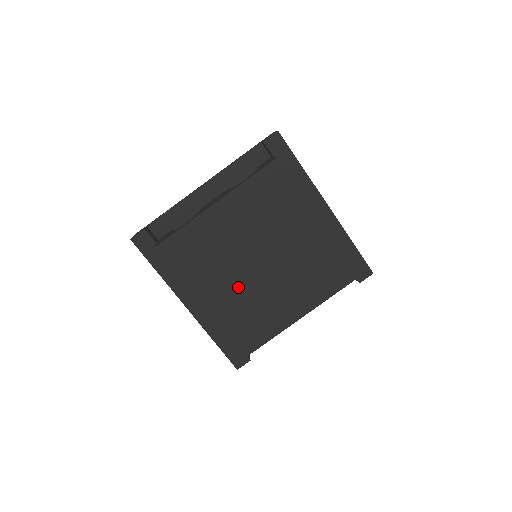
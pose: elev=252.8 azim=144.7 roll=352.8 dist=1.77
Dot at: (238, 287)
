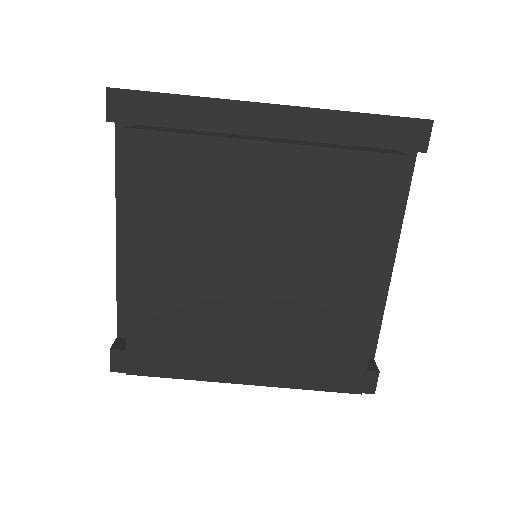
Dot at: (262, 325)
